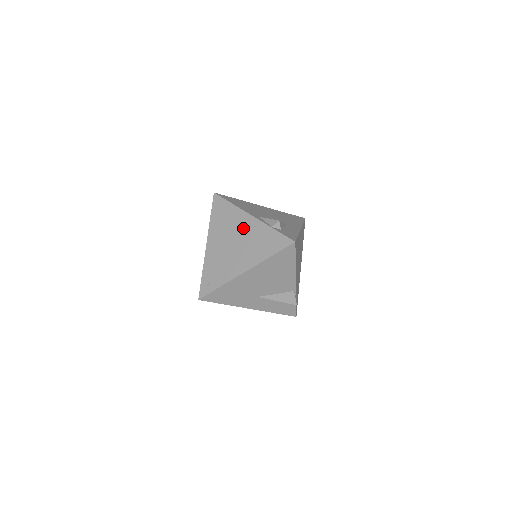
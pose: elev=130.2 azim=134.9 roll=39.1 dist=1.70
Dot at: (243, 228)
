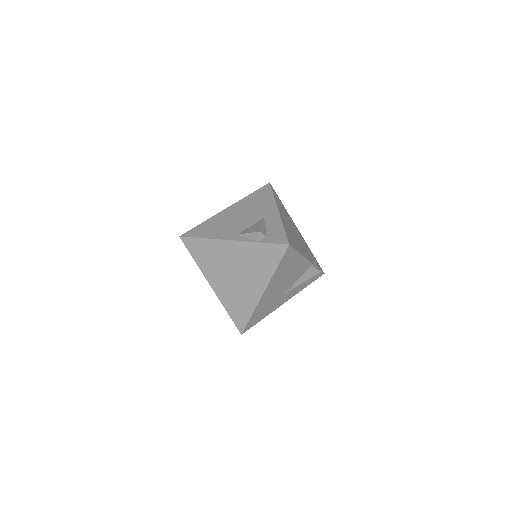
Dot at: (232, 256)
